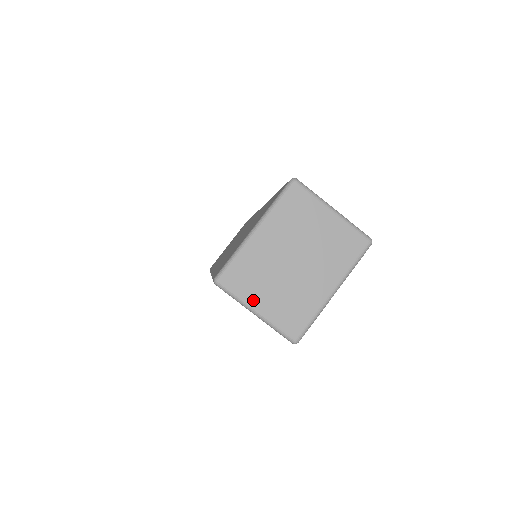
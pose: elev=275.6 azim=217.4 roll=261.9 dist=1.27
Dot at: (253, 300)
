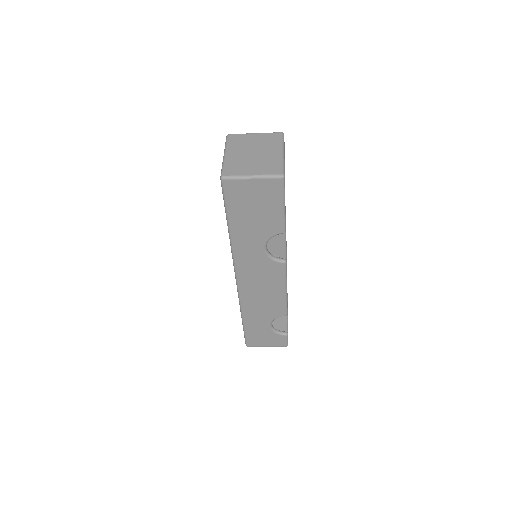
Dot at: (246, 173)
